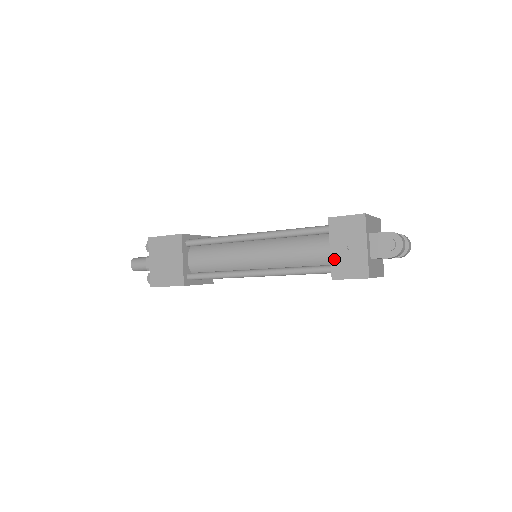
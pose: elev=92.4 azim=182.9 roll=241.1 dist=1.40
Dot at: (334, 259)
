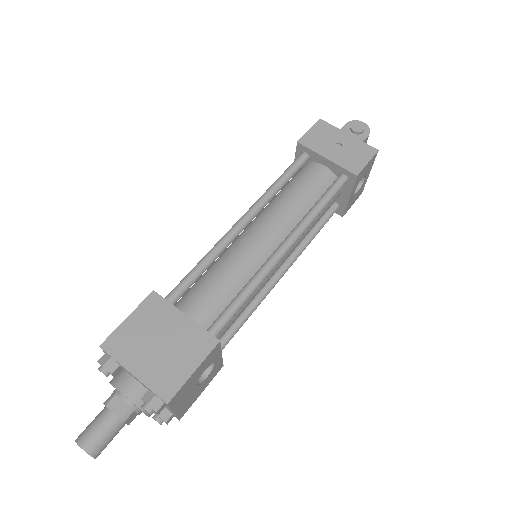
Dot at: (339, 162)
